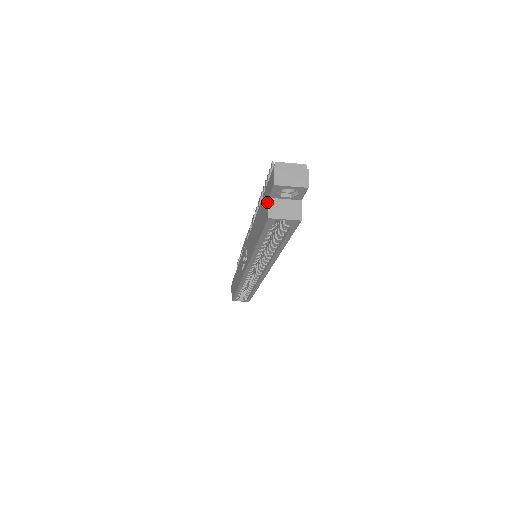
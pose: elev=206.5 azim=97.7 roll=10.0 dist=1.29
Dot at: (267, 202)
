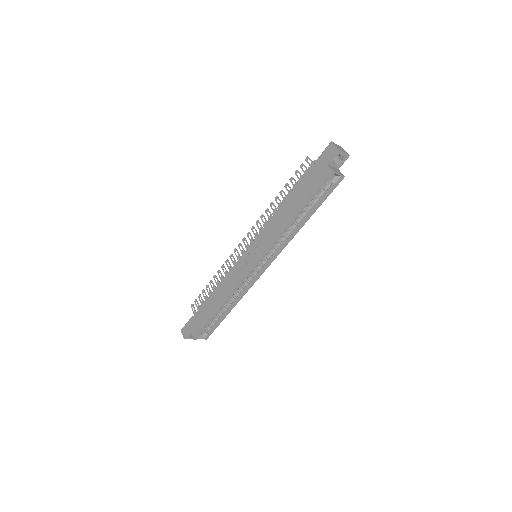
Dot at: (324, 166)
